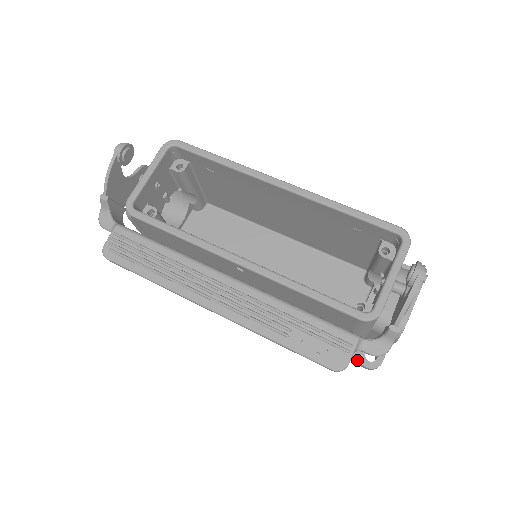
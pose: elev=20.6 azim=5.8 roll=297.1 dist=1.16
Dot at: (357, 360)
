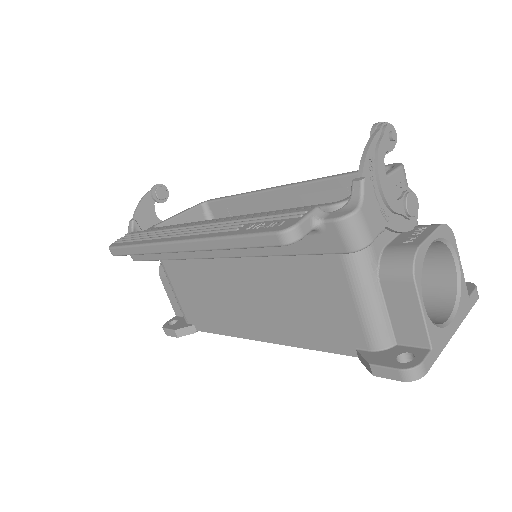
Dot at: (383, 364)
